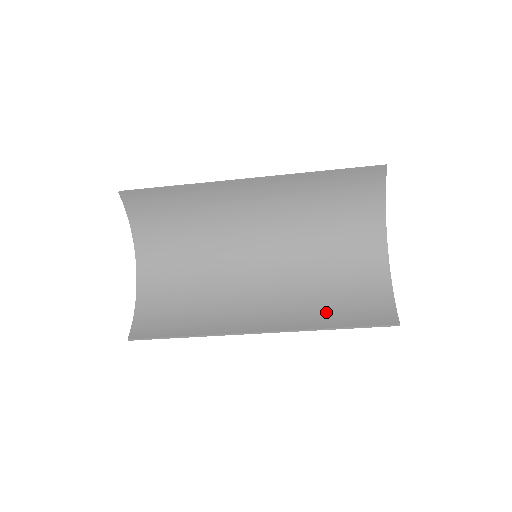
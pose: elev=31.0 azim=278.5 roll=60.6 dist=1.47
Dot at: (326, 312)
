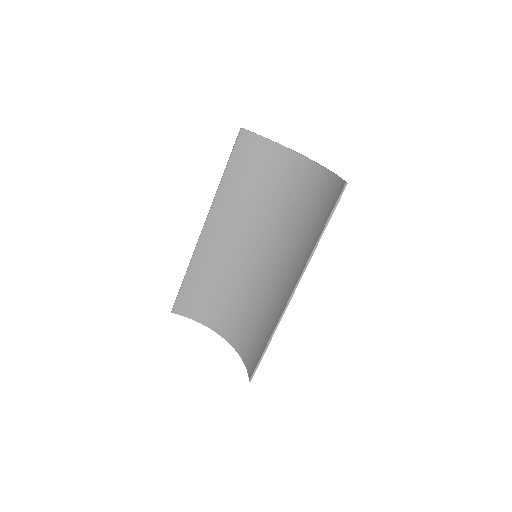
Dot at: (313, 233)
